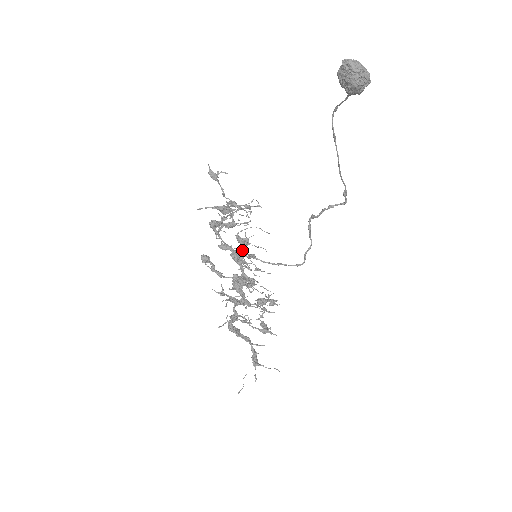
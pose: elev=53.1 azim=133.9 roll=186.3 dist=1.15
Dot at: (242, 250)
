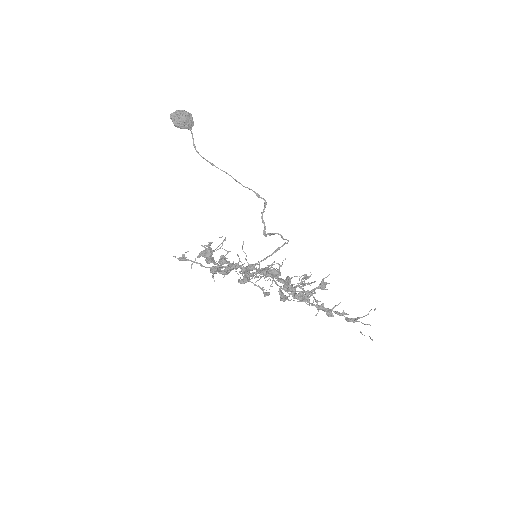
Dot at: occluded
